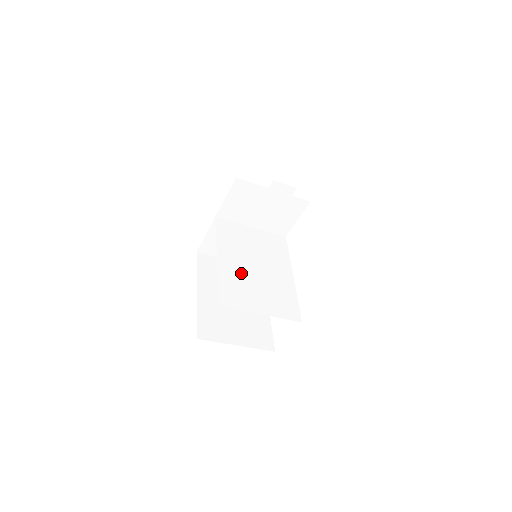
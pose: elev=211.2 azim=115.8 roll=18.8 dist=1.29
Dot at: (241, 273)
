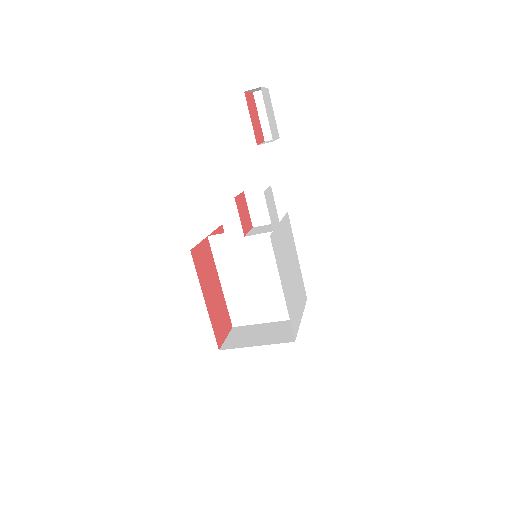
Dot at: (243, 290)
